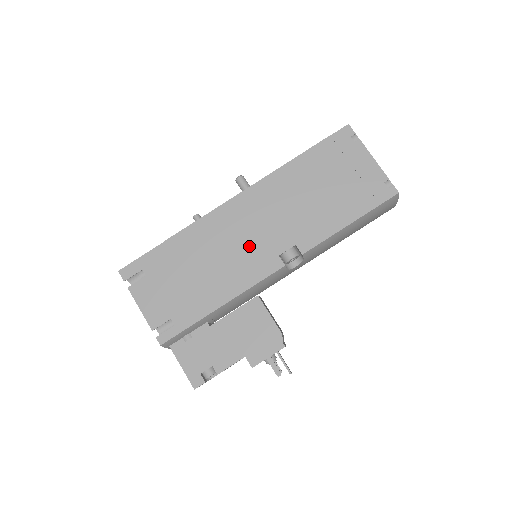
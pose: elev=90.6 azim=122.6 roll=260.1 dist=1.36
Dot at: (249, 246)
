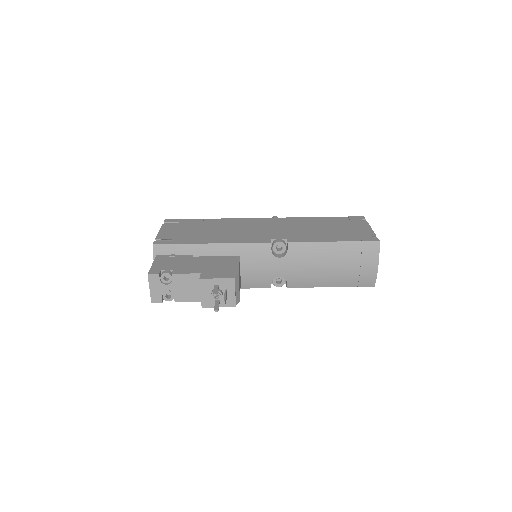
Dot at: (255, 232)
